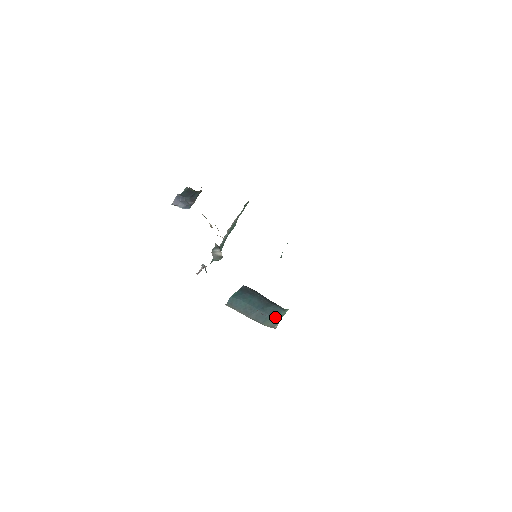
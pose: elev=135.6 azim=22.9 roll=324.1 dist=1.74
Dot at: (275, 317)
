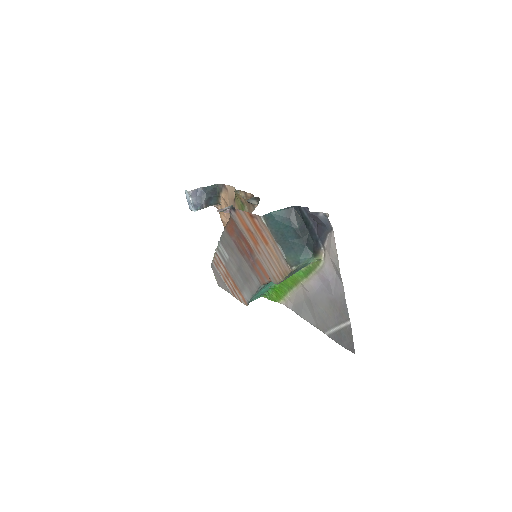
Dot at: (297, 259)
